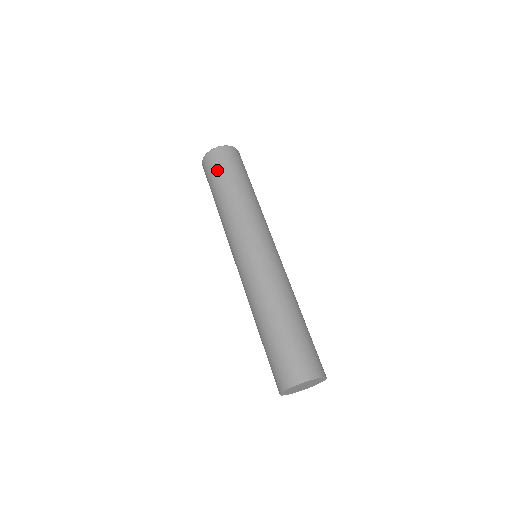
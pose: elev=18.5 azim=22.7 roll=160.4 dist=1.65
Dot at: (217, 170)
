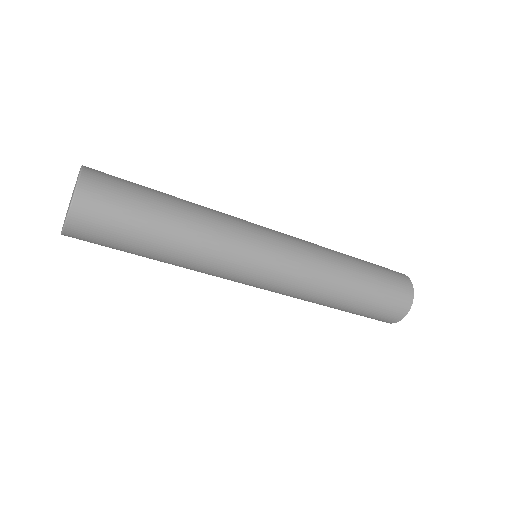
Dot at: (123, 211)
